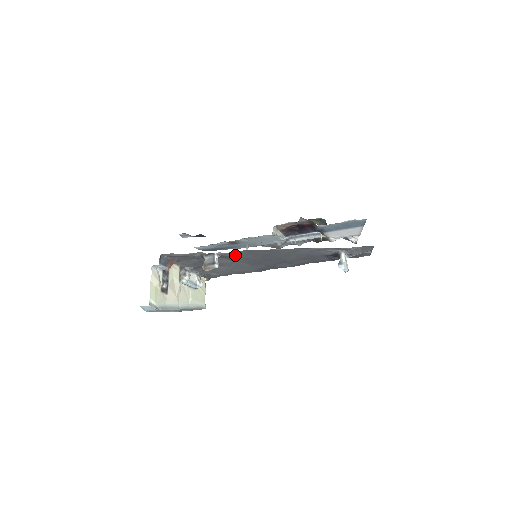
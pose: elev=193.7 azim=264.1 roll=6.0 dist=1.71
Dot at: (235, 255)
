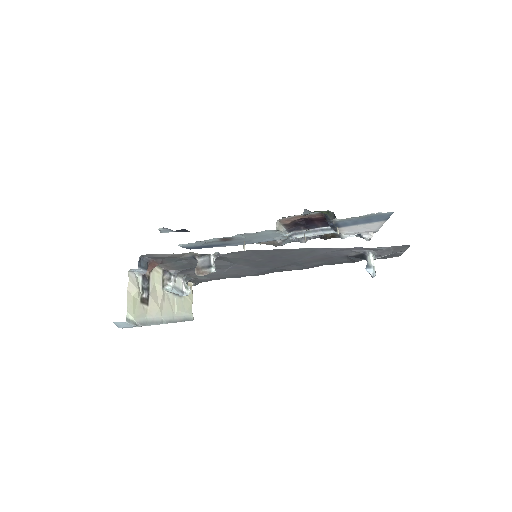
Dot at: (236, 256)
